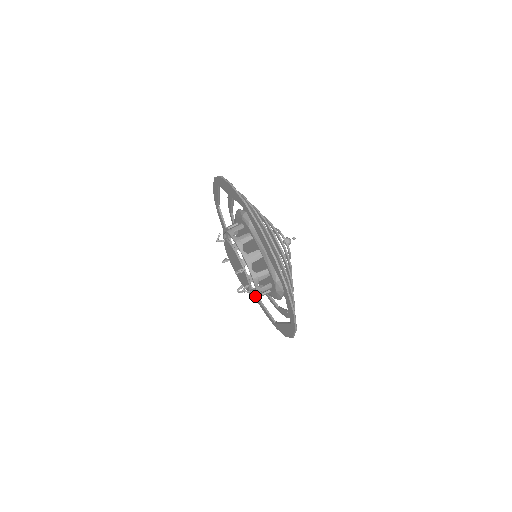
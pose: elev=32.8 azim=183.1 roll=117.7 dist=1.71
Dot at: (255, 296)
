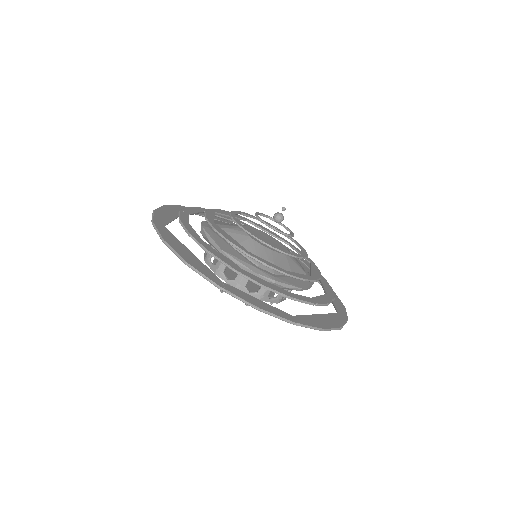
Dot at: (271, 302)
